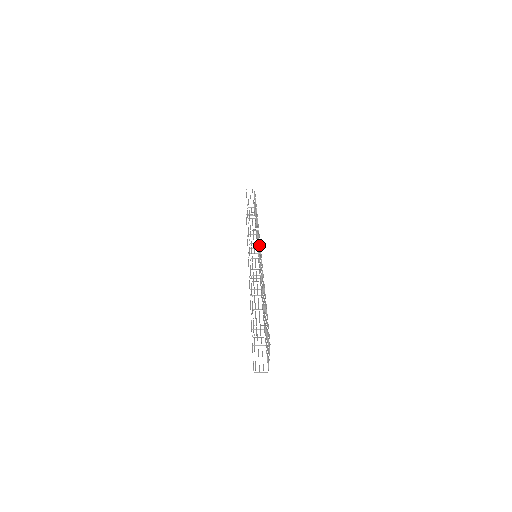
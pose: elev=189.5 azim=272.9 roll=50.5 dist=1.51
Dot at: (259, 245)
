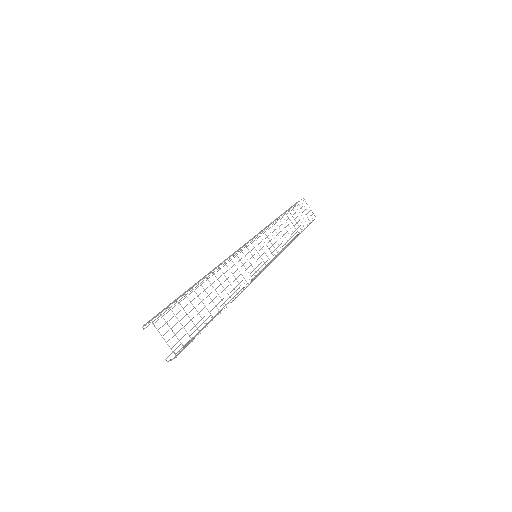
Dot at: occluded
